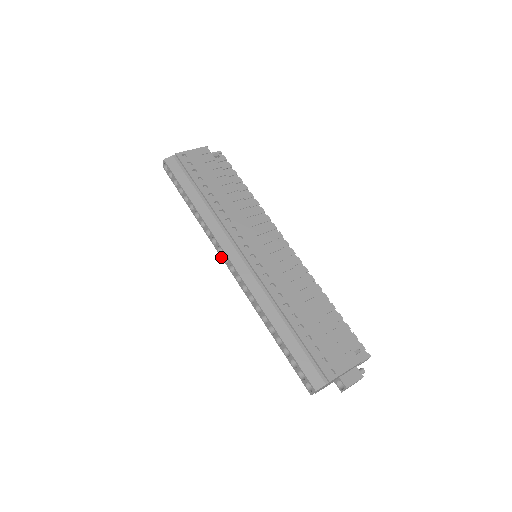
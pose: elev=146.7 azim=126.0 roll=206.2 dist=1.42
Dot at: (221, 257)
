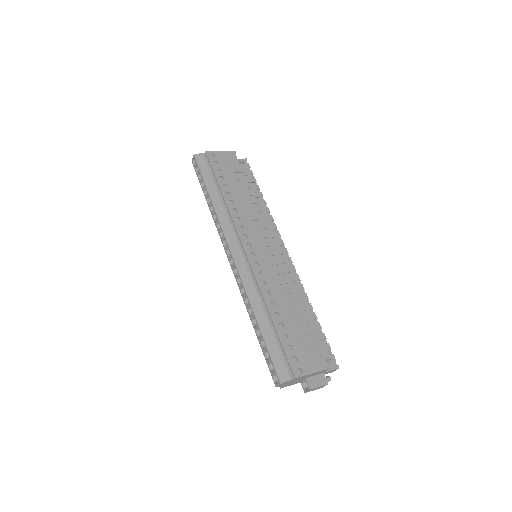
Dot at: (224, 249)
